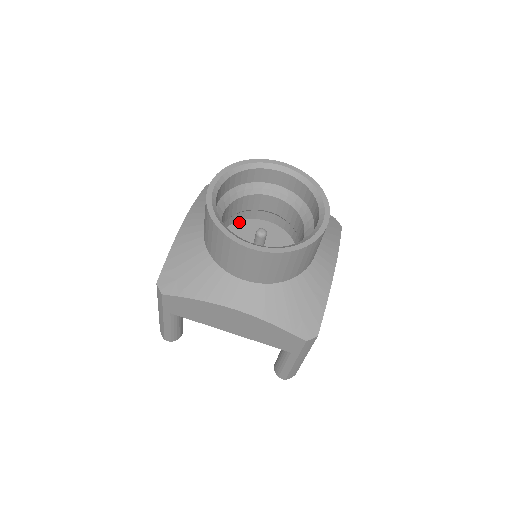
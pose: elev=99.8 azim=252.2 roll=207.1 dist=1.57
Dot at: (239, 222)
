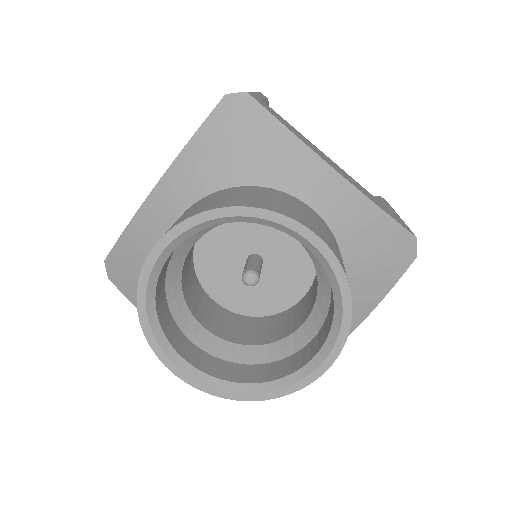
Dot at: occluded
